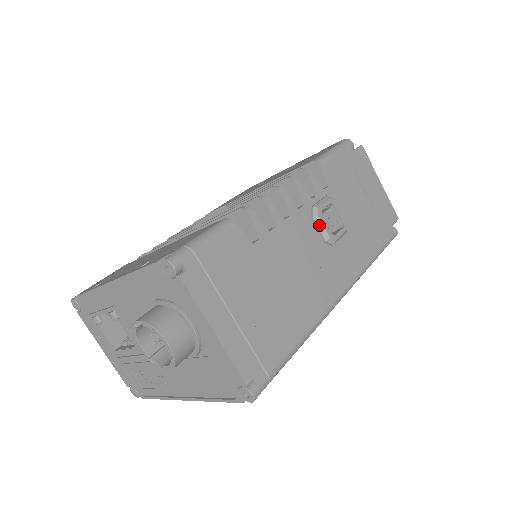
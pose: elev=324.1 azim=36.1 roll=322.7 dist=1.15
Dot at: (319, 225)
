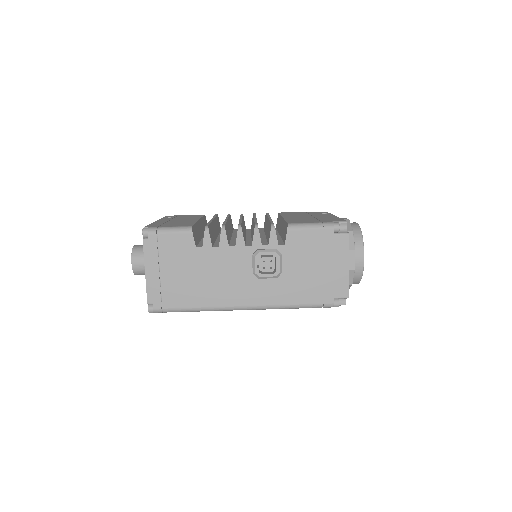
Dot at: (253, 262)
